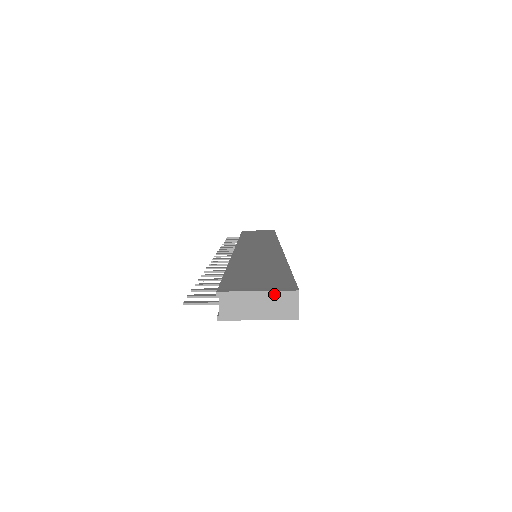
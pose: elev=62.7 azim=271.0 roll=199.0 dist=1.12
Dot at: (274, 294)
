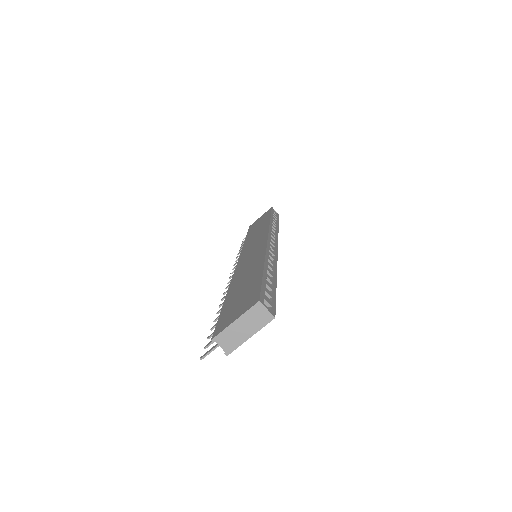
Dot at: (246, 315)
